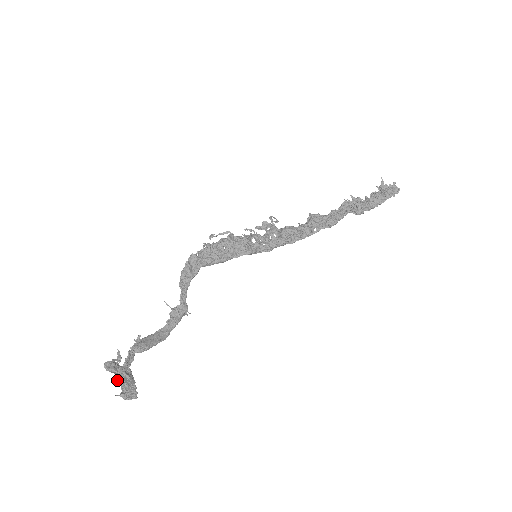
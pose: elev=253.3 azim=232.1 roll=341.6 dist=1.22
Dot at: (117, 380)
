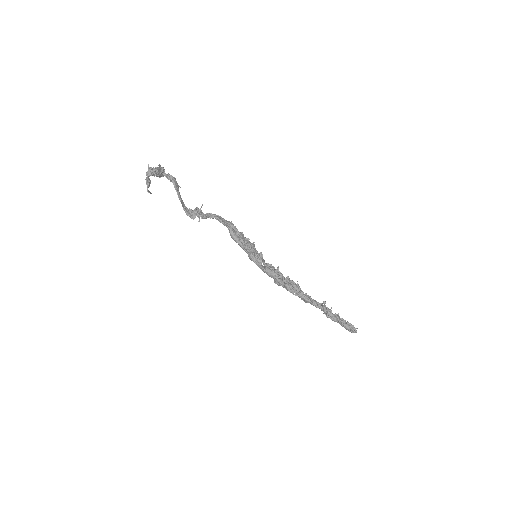
Dot at: (159, 164)
